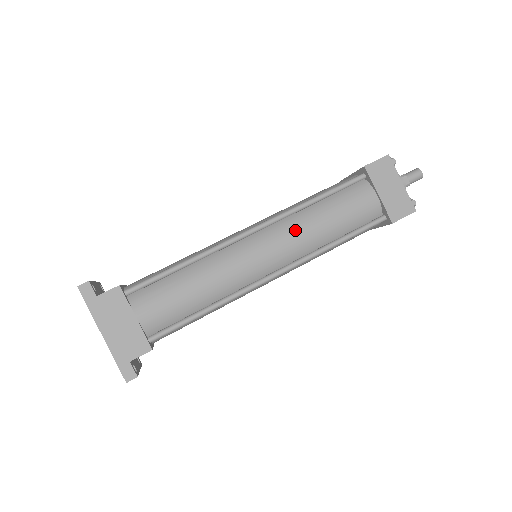
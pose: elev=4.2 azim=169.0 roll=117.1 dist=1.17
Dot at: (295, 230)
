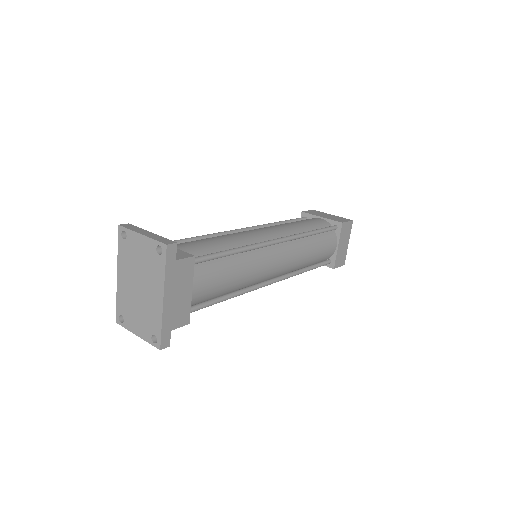
Dot at: (298, 253)
